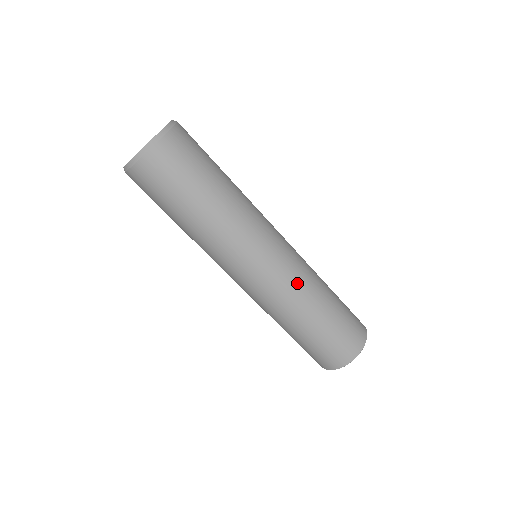
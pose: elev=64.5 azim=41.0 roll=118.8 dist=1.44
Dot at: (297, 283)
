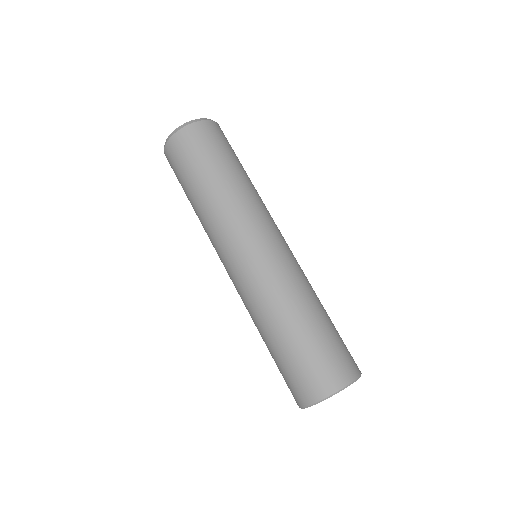
Dot at: (299, 273)
